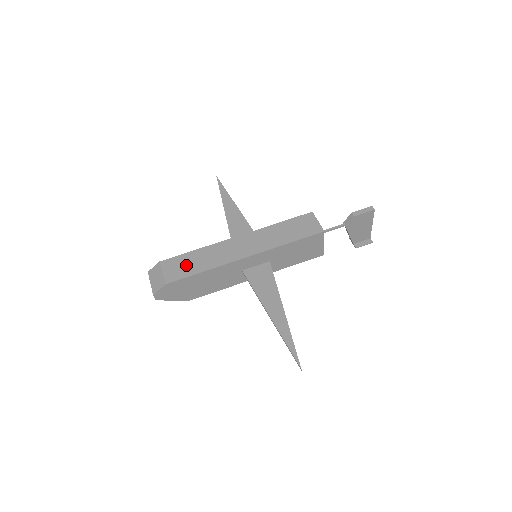
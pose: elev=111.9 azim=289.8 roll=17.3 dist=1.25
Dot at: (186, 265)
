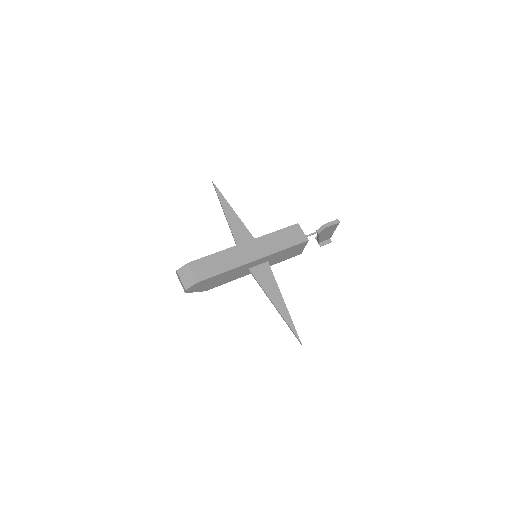
Dot at: (210, 266)
